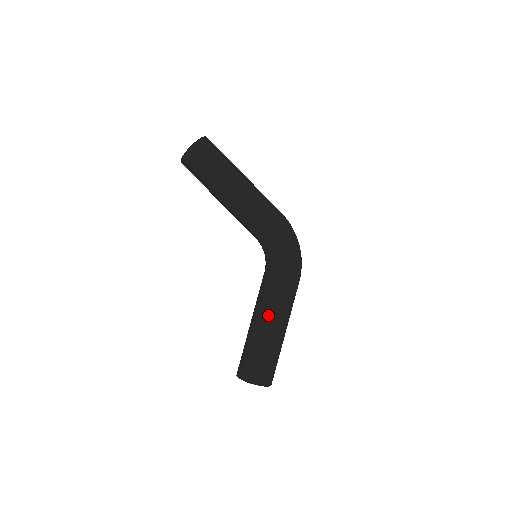
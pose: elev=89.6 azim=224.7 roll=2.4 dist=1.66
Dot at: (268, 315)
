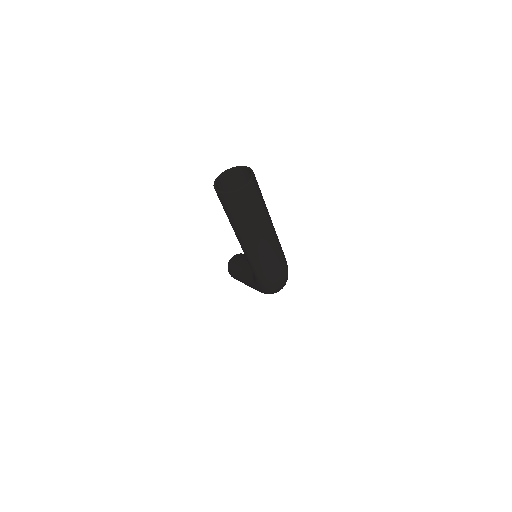
Dot at: (242, 278)
